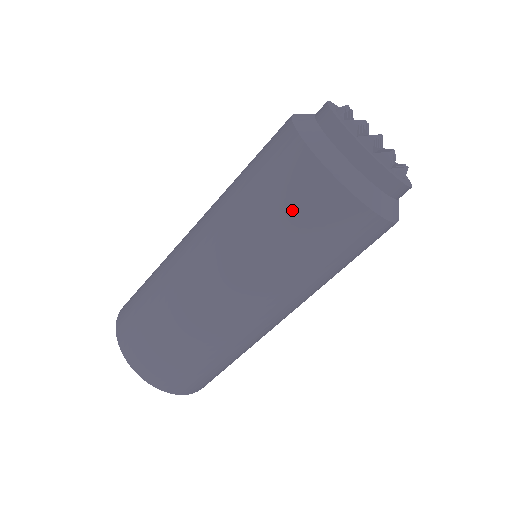
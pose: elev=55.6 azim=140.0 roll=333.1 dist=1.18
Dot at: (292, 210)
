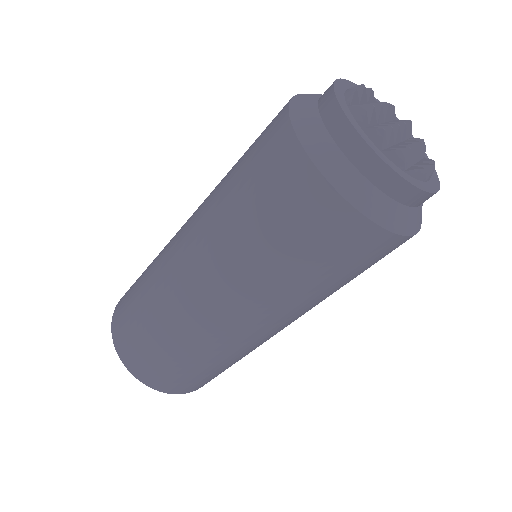
Dot at: (278, 216)
